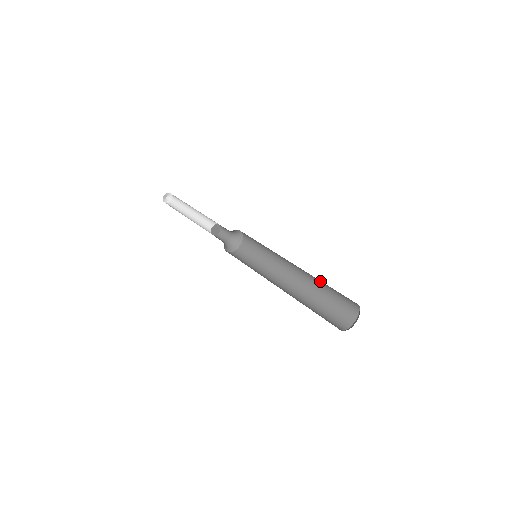
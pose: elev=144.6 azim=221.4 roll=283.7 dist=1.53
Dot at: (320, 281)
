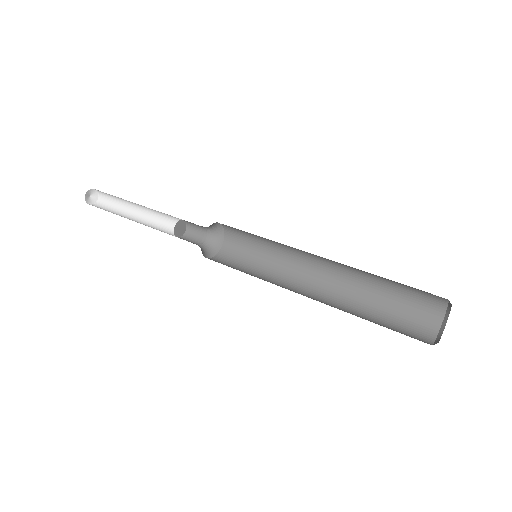
Dot at: (370, 288)
